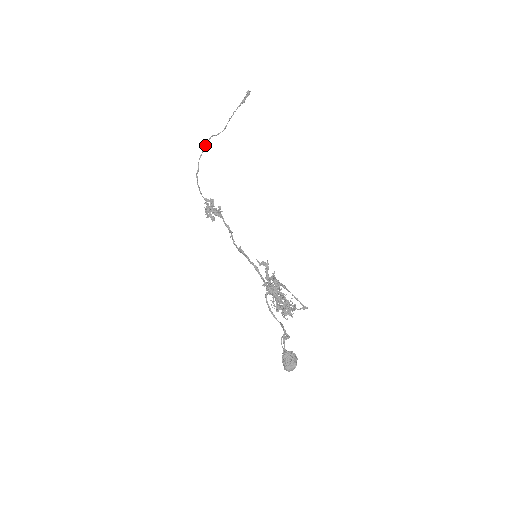
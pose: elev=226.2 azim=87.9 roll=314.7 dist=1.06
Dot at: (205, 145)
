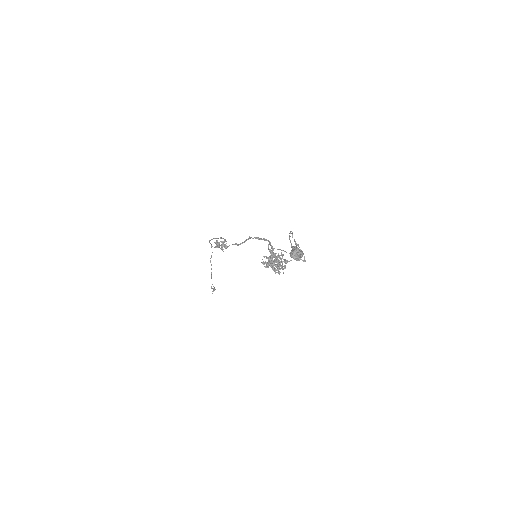
Dot at: occluded
